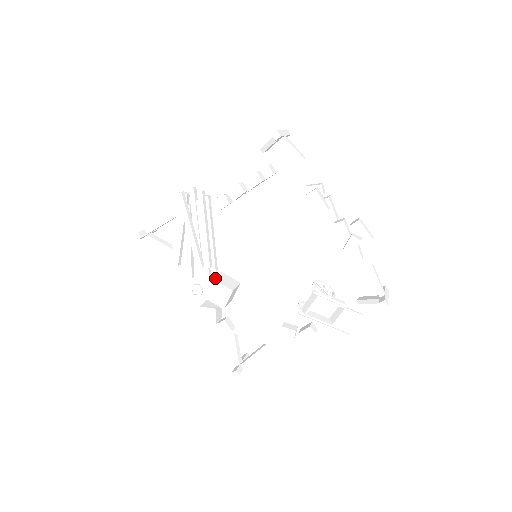
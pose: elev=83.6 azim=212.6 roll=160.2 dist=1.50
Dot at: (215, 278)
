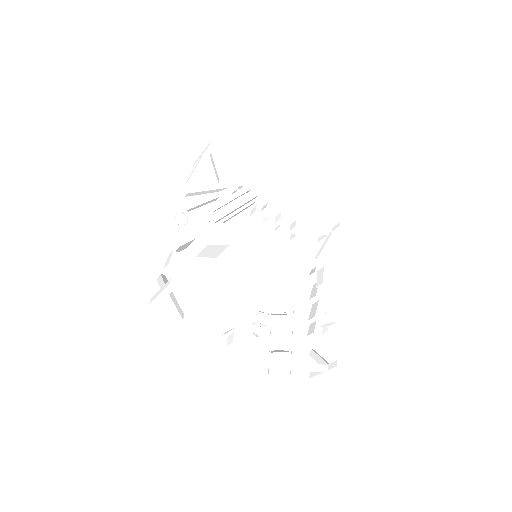
Dot at: (221, 226)
